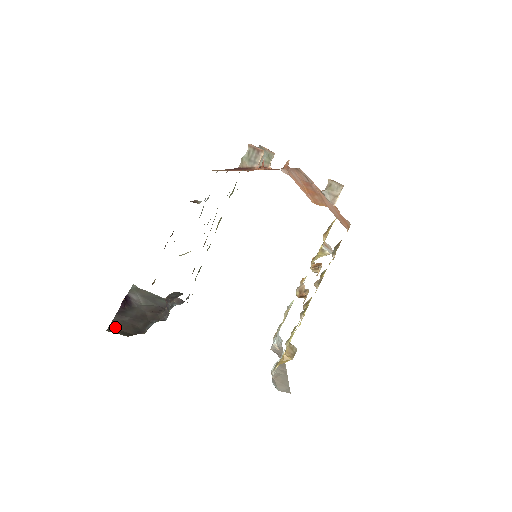
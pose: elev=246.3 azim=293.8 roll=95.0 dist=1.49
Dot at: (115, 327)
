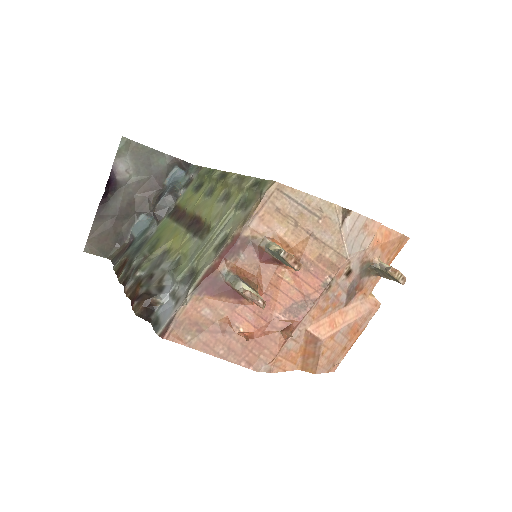
Dot at: (94, 240)
